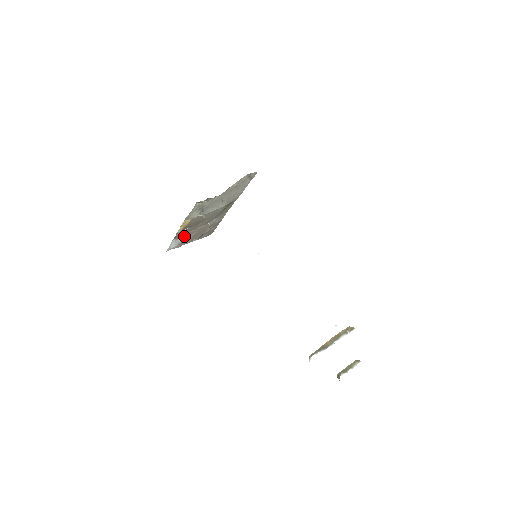
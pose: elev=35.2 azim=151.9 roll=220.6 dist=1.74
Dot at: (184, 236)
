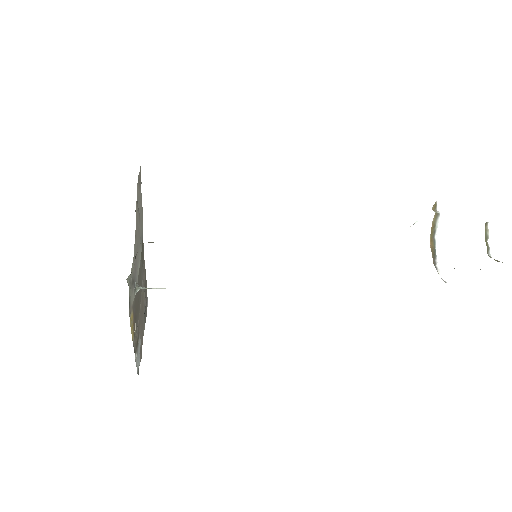
Dot at: (138, 338)
